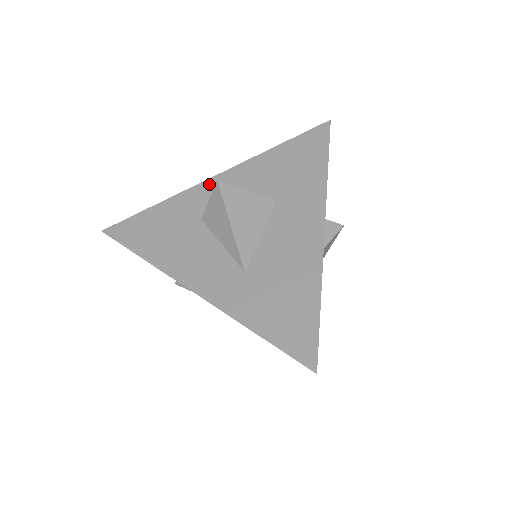
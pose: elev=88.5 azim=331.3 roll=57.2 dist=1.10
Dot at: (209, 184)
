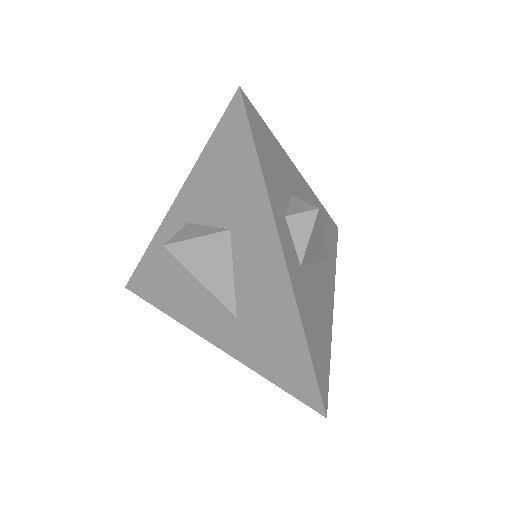
Dot at: (170, 220)
